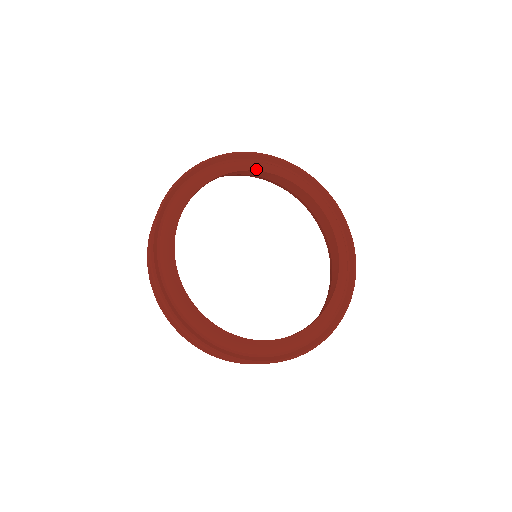
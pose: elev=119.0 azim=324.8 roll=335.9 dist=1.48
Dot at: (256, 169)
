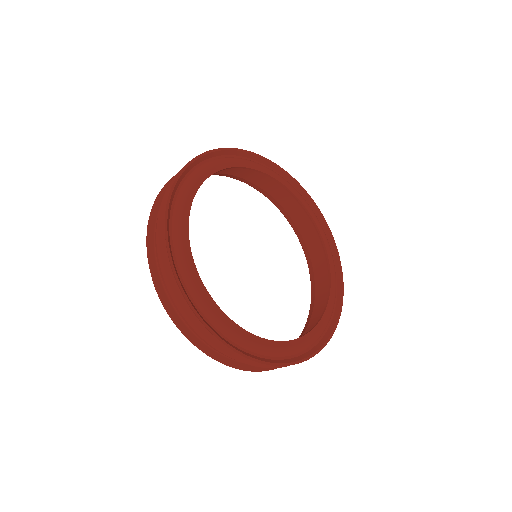
Dot at: (225, 167)
